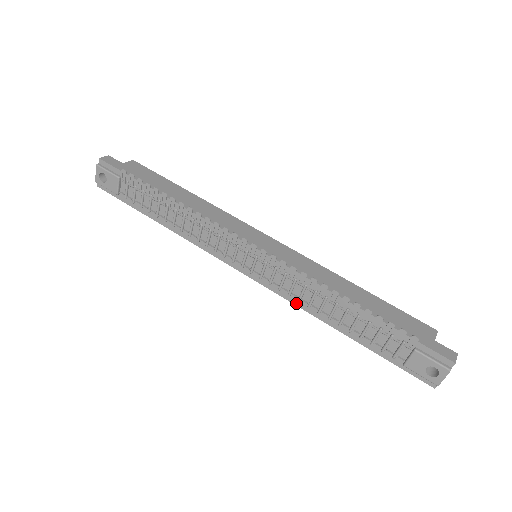
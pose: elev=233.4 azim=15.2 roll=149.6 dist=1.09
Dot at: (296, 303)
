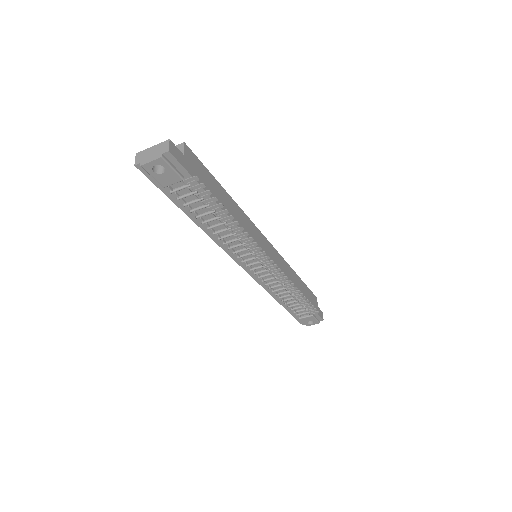
Dot at: (265, 288)
